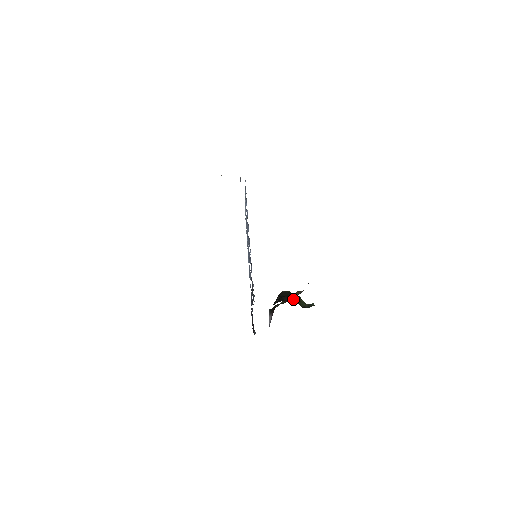
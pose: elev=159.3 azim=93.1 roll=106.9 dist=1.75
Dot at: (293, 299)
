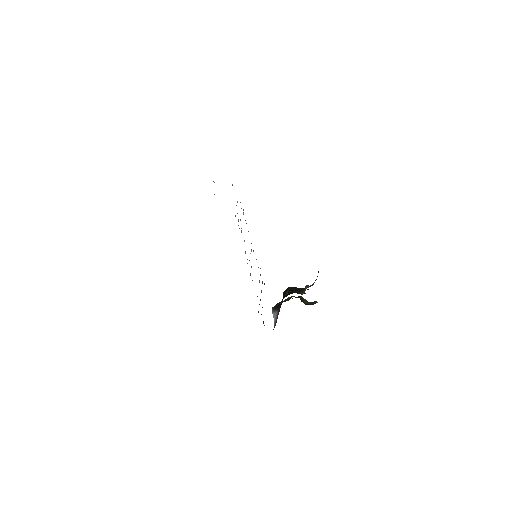
Dot at: occluded
